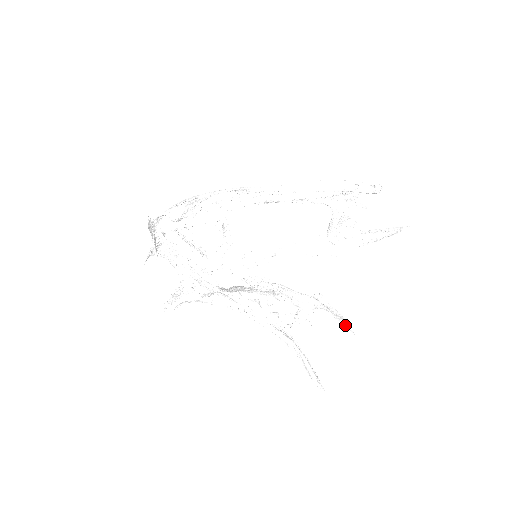
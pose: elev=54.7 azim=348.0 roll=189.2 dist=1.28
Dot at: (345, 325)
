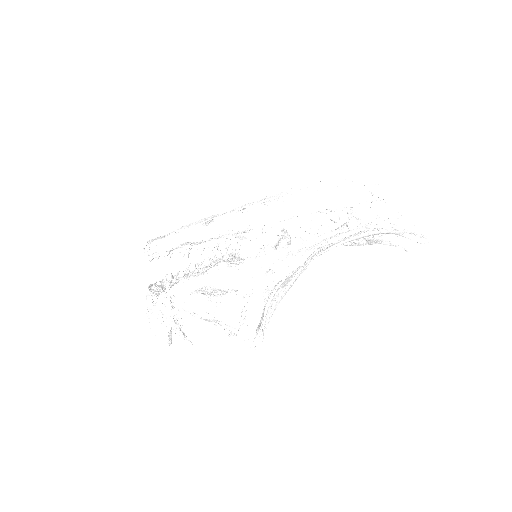
Dot at: occluded
